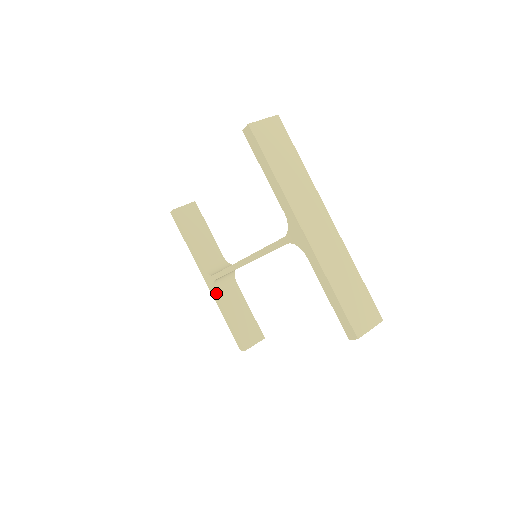
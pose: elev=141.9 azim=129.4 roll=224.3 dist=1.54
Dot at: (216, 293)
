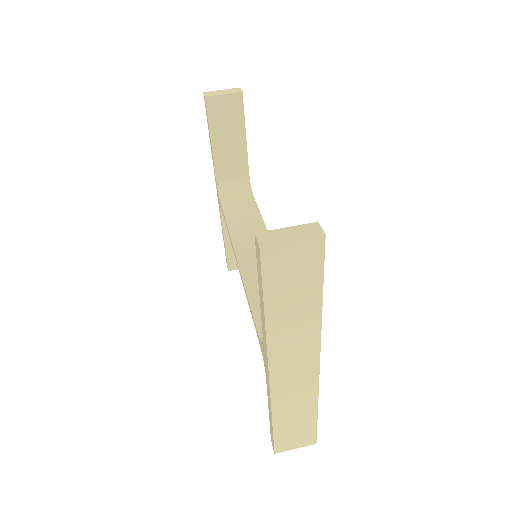
Dot at: (221, 211)
